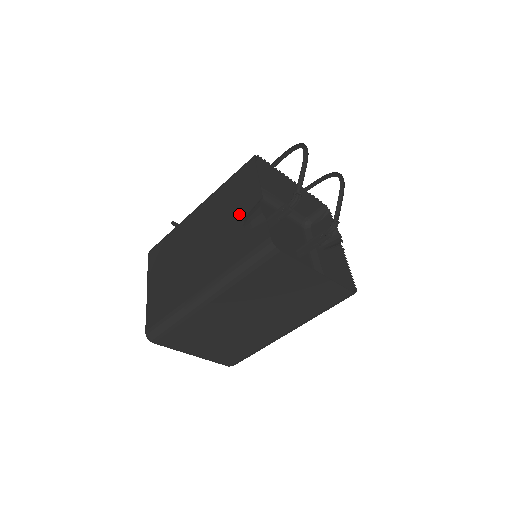
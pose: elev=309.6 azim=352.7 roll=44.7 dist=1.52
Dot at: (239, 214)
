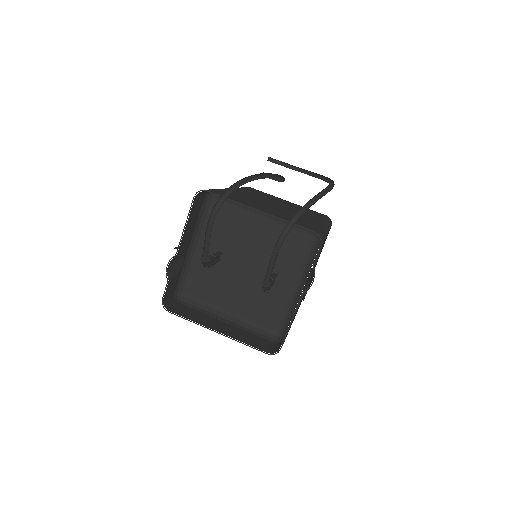
Dot at: (187, 247)
